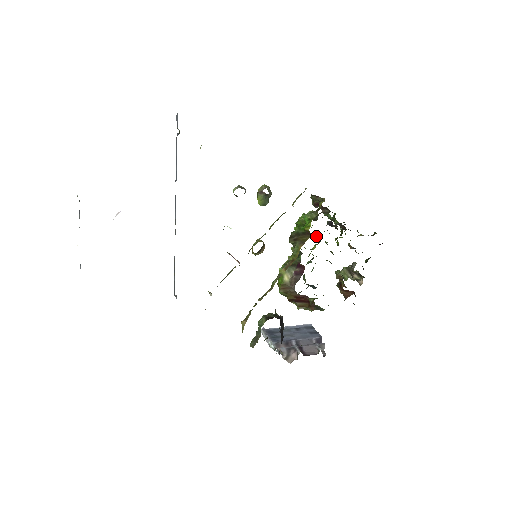
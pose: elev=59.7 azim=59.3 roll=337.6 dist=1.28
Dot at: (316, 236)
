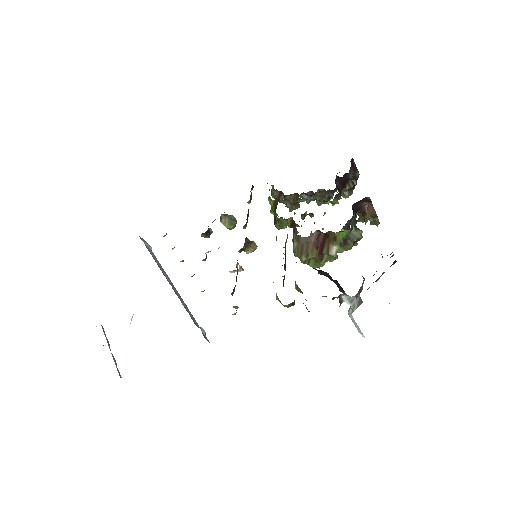
Dot at: occluded
